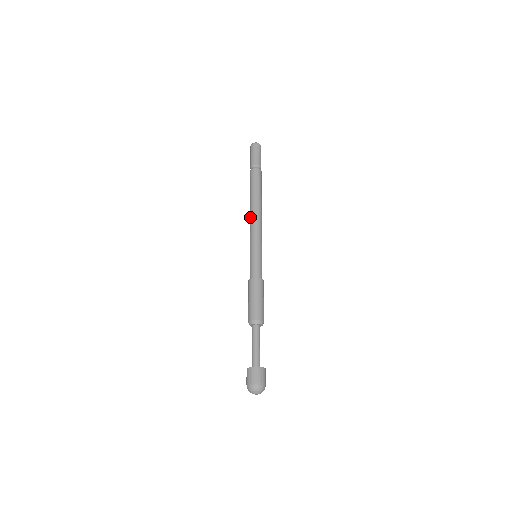
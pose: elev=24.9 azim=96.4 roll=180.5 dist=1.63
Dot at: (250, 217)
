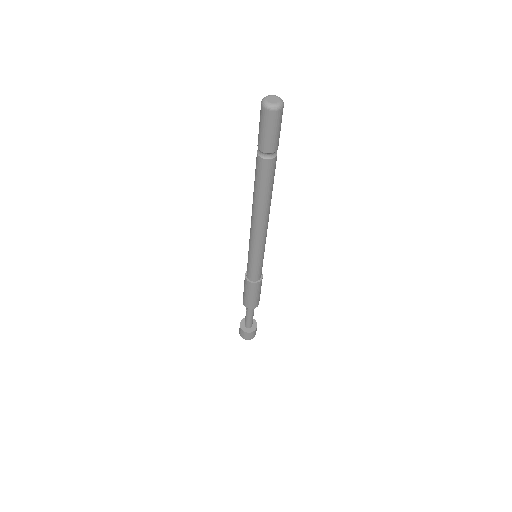
Dot at: (252, 223)
